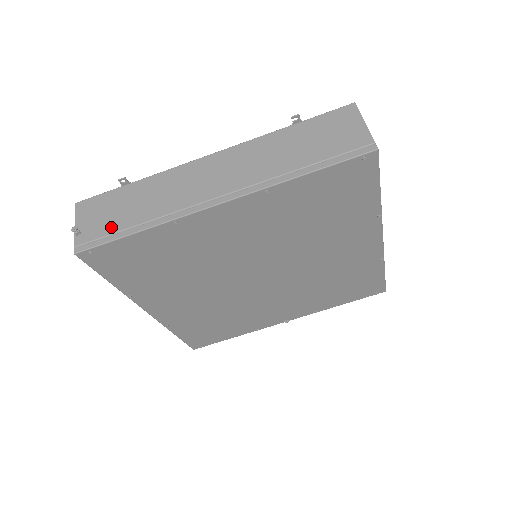
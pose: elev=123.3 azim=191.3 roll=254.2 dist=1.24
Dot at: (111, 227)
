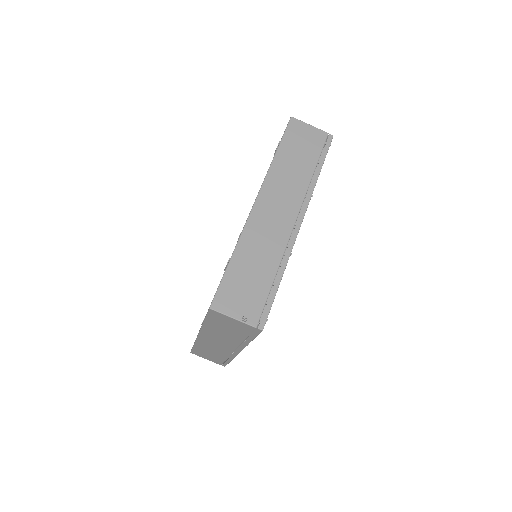
Dot at: (261, 293)
